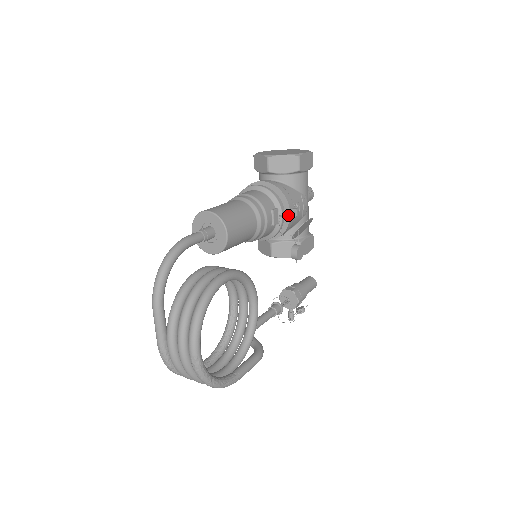
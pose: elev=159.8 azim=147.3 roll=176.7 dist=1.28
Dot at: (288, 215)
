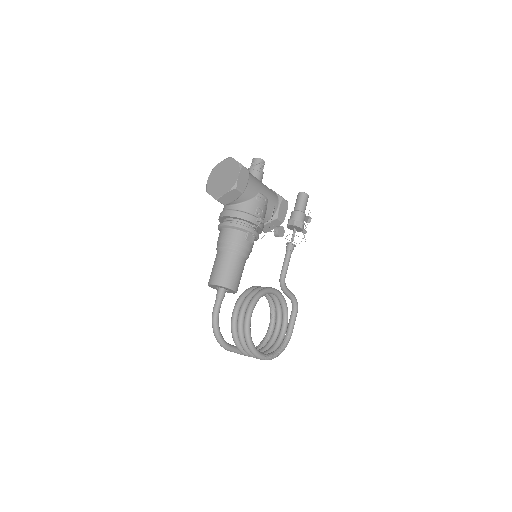
Dot at: (257, 226)
